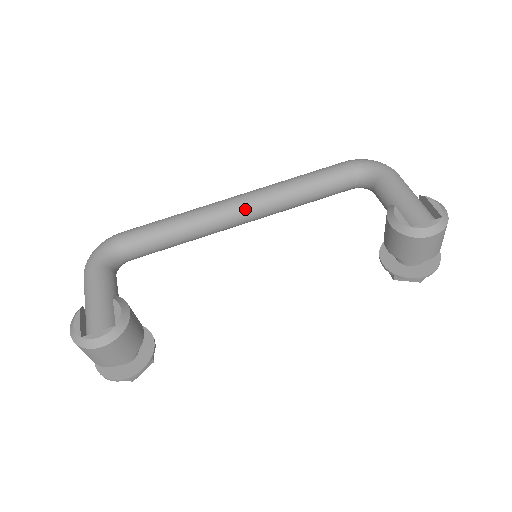
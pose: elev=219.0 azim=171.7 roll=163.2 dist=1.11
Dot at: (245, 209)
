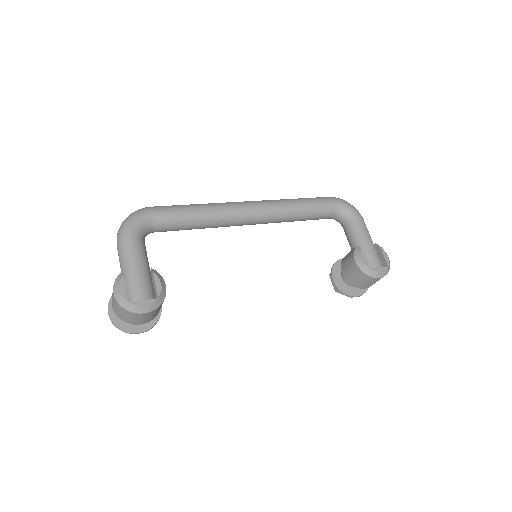
Dot at: (257, 216)
